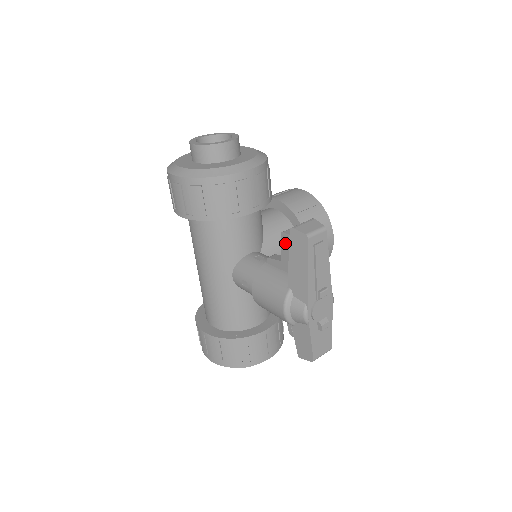
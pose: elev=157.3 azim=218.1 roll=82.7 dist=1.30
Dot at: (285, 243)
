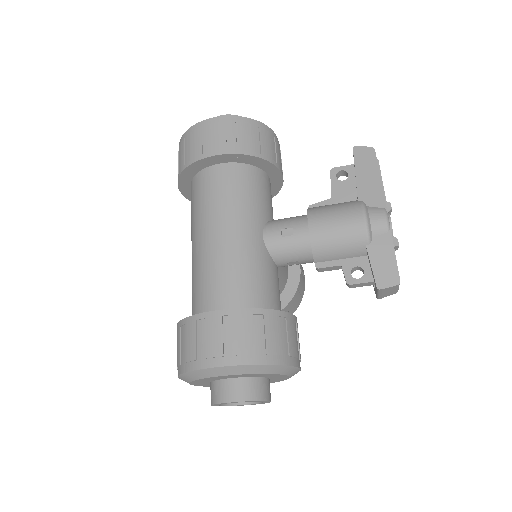
Dot at: (336, 178)
